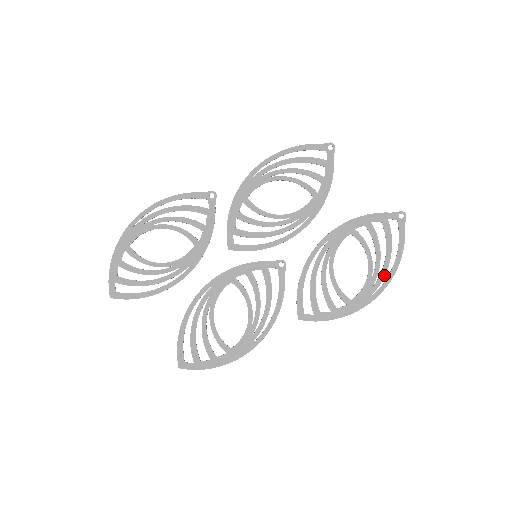
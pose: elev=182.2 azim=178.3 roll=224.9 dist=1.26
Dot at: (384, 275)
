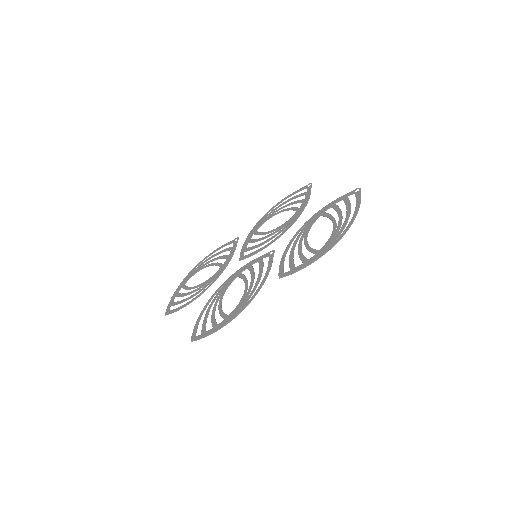
Dot at: (345, 225)
